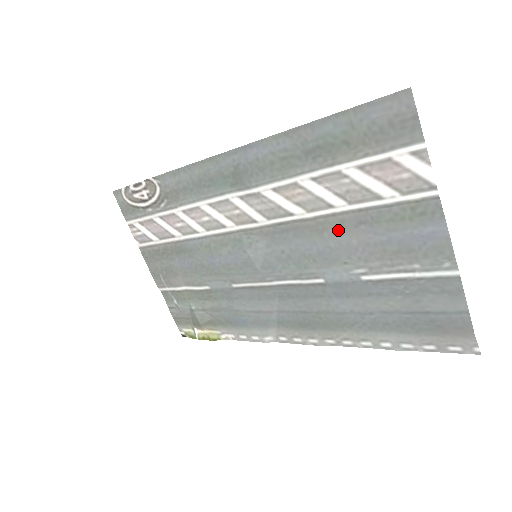
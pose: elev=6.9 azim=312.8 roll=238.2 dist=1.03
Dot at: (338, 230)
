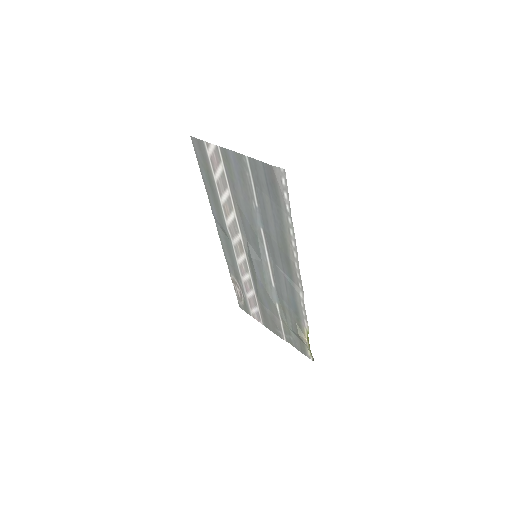
Dot at: (238, 201)
